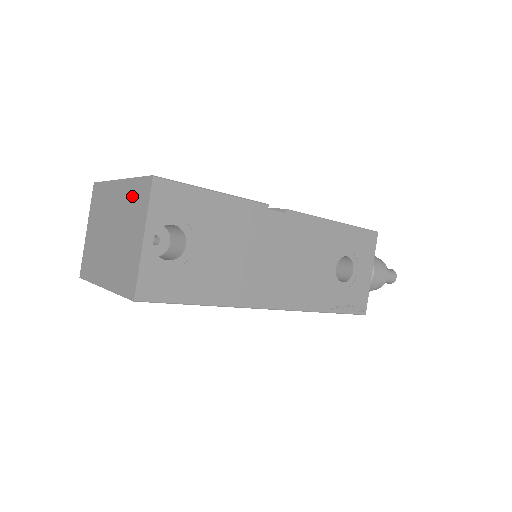
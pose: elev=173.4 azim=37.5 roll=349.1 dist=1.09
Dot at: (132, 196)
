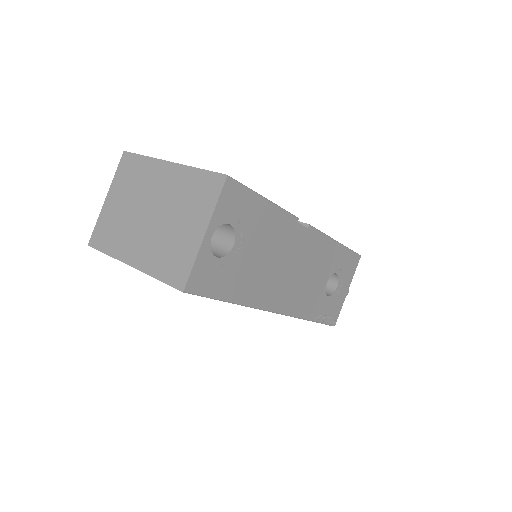
Dot at: (191, 185)
